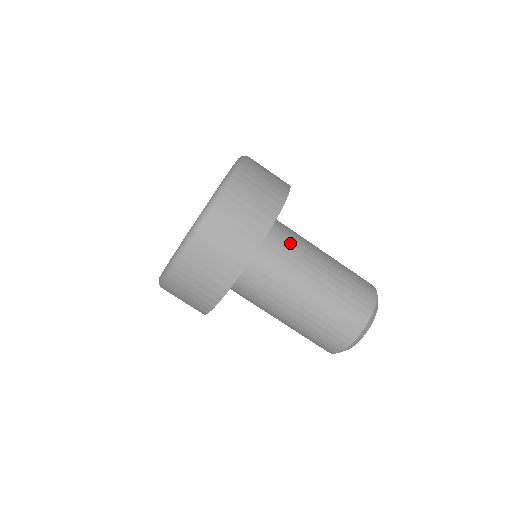
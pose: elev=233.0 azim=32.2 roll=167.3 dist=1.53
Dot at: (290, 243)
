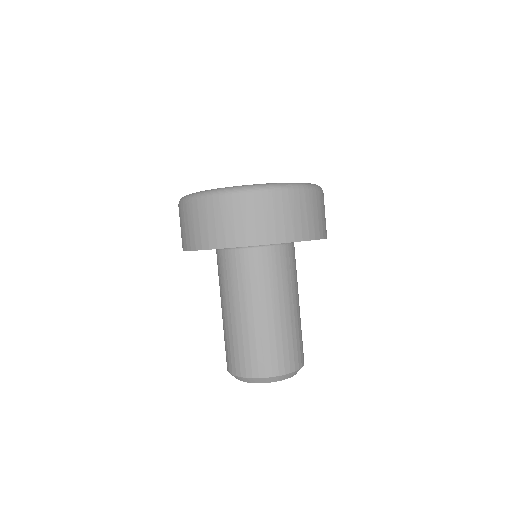
Dot at: (295, 268)
